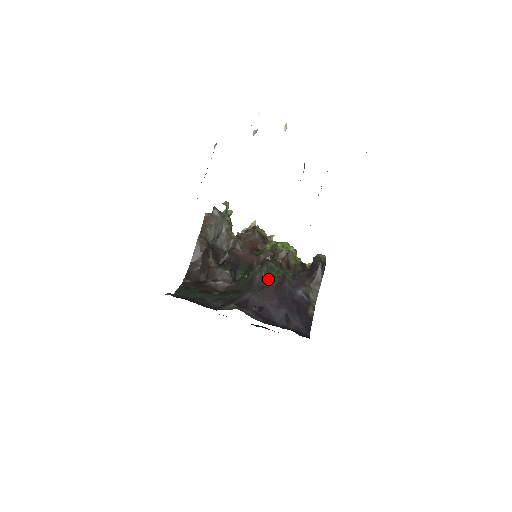
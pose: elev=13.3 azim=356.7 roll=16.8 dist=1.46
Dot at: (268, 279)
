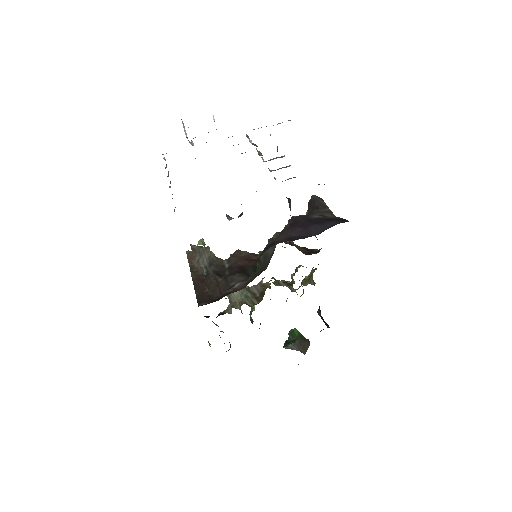
Dot at: occluded
